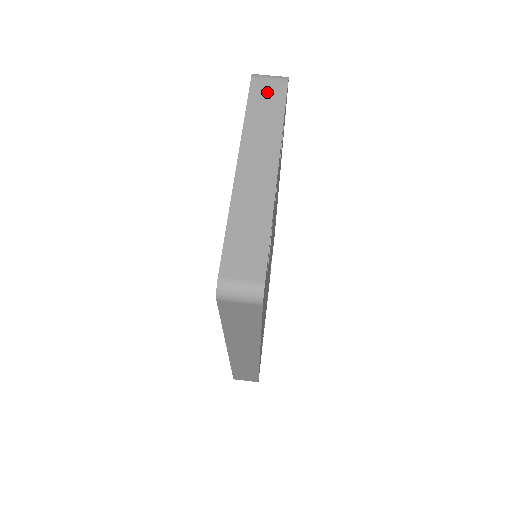
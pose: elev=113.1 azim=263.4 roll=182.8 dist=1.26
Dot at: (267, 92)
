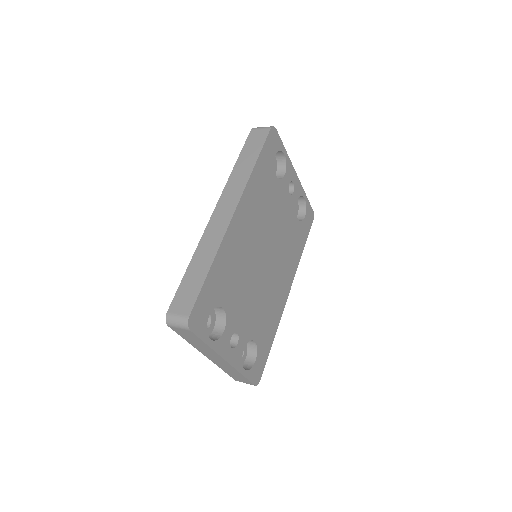
Dot at: occluded
